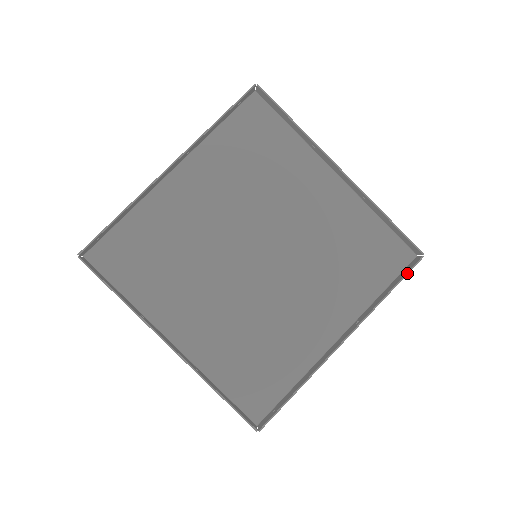
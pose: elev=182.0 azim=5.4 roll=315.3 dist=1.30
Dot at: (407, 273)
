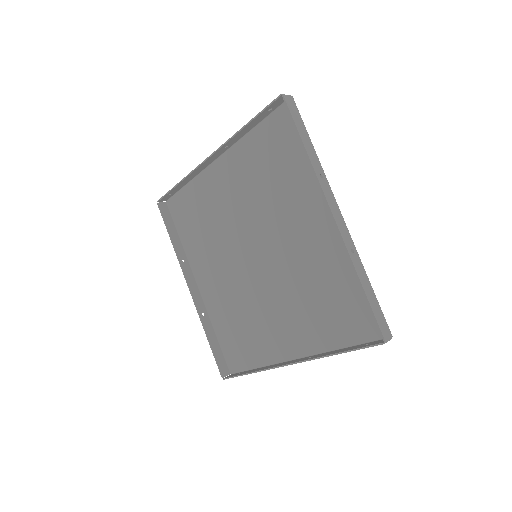
Dot at: (361, 348)
